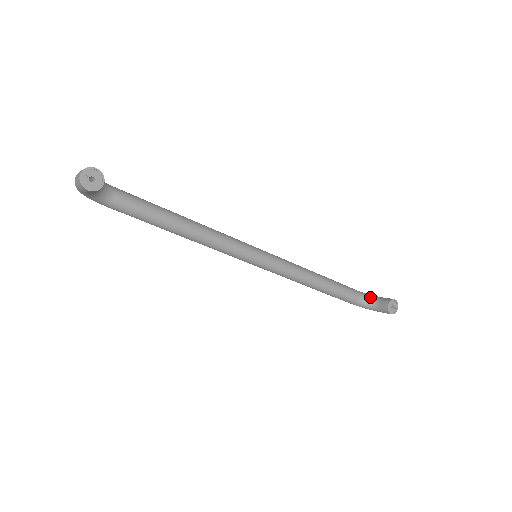
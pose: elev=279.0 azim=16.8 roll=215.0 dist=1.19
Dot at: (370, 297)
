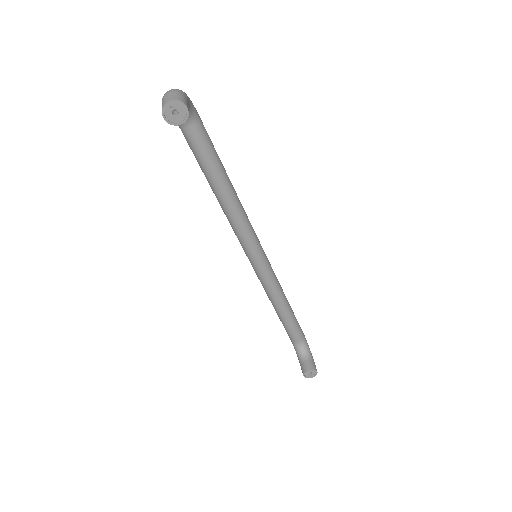
Dot at: (306, 350)
